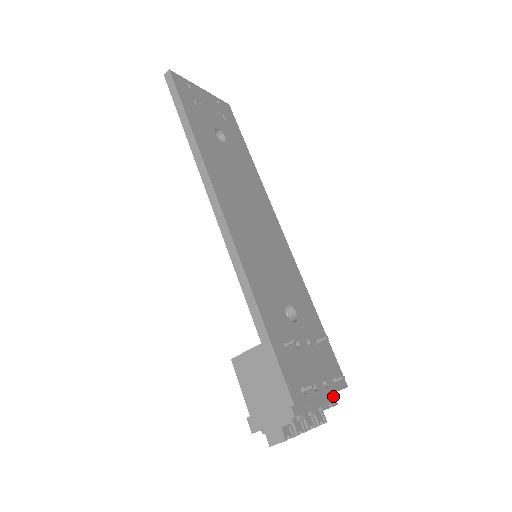
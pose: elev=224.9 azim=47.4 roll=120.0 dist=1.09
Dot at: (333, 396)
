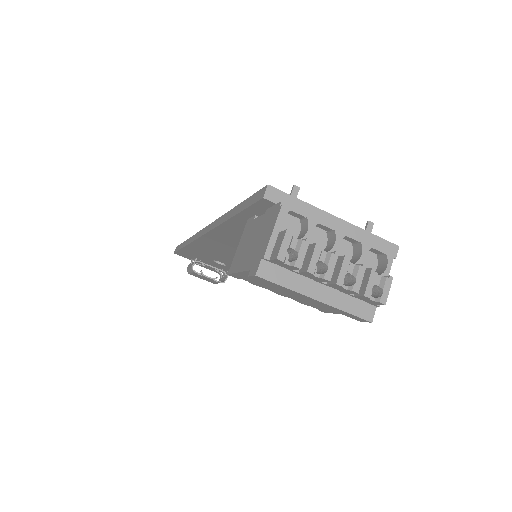
Dot at: (376, 249)
